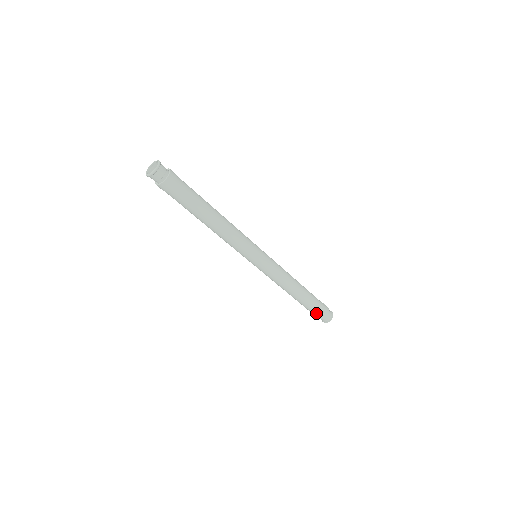
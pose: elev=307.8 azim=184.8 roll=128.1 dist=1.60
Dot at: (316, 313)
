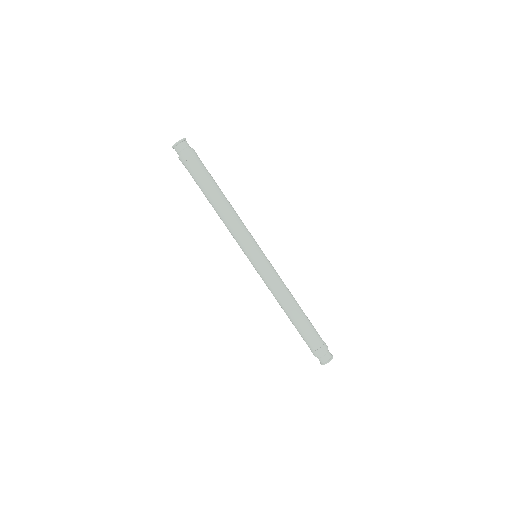
Dot at: (309, 346)
